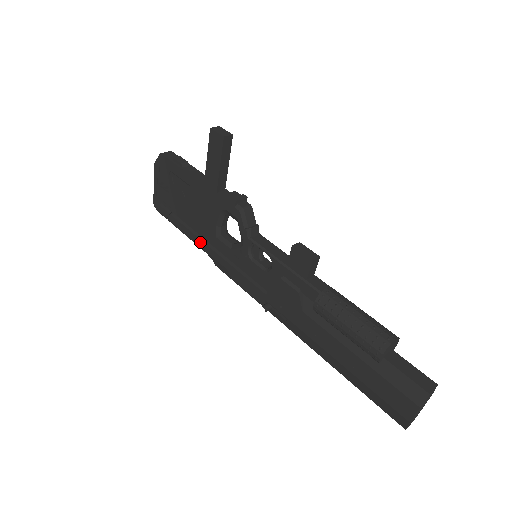
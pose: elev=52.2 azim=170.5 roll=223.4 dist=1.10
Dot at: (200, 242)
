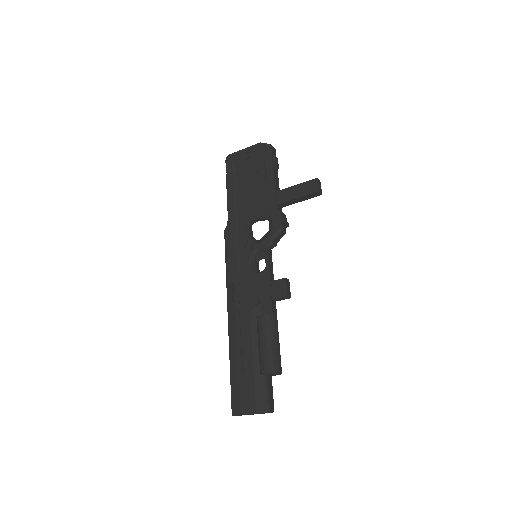
Dot at: (232, 210)
